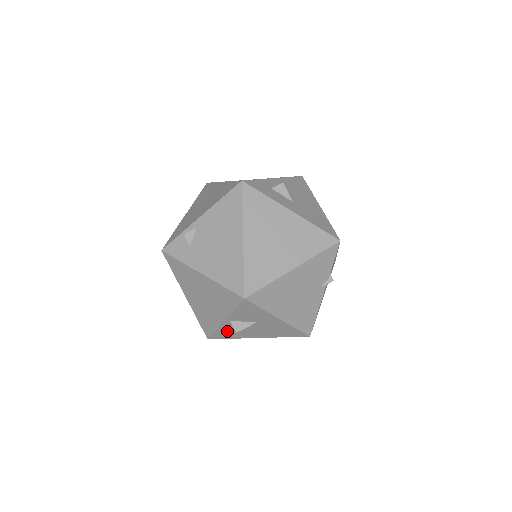
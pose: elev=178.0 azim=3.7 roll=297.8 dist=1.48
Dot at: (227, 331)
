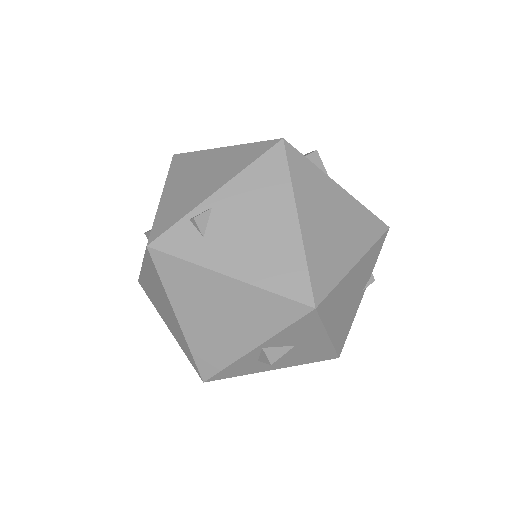
Dot at: (243, 365)
